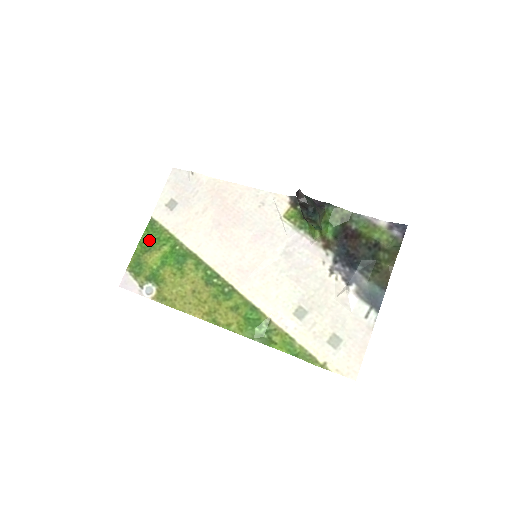
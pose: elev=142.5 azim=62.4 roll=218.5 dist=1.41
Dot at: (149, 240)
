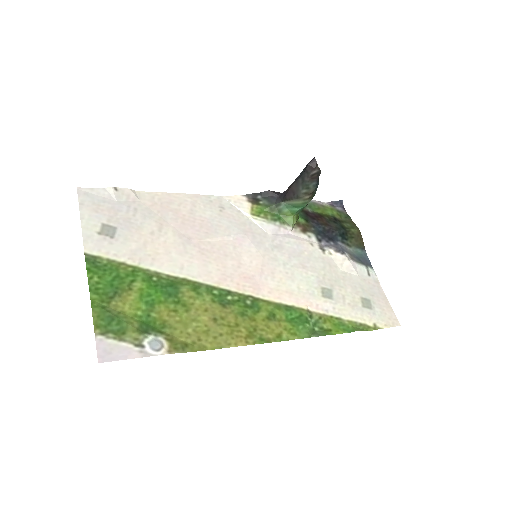
Dot at: (105, 282)
